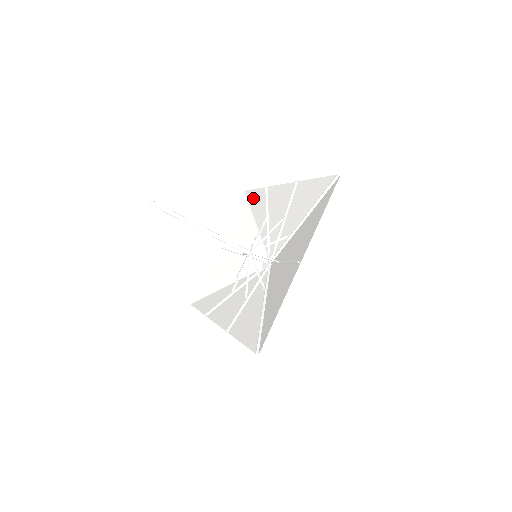
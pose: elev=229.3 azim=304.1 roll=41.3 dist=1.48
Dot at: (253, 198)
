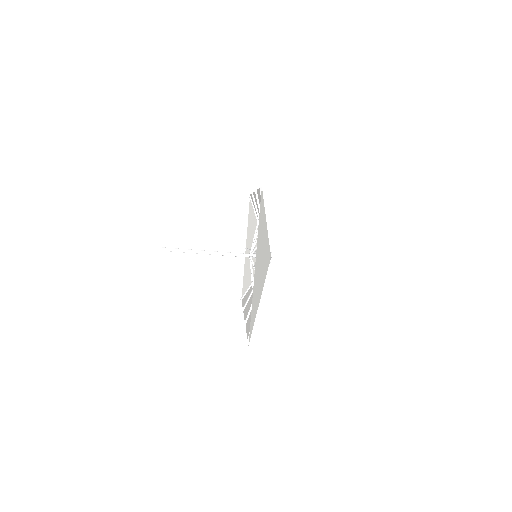
Dot at: (253, 202)
